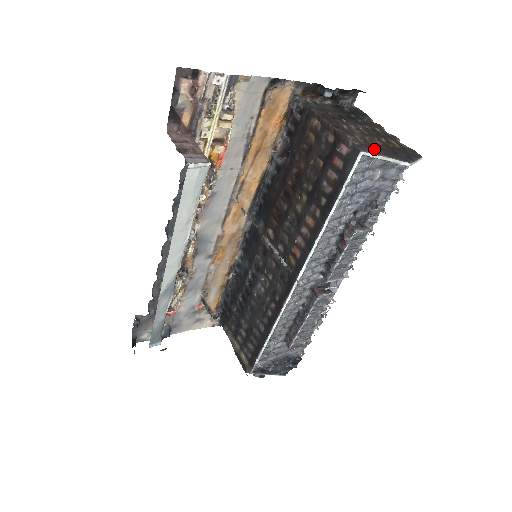
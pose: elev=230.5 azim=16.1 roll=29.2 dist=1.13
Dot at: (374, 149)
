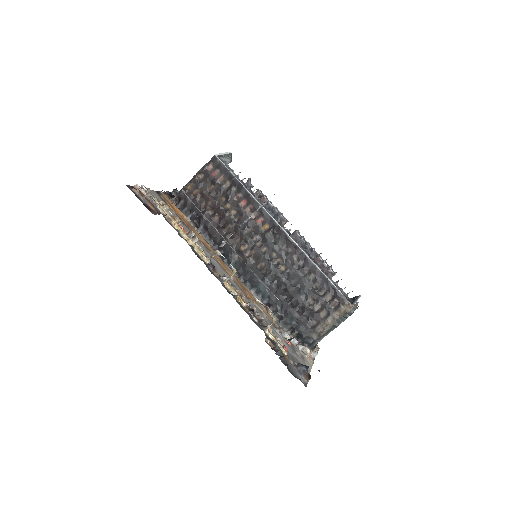
Dot at: occluded
